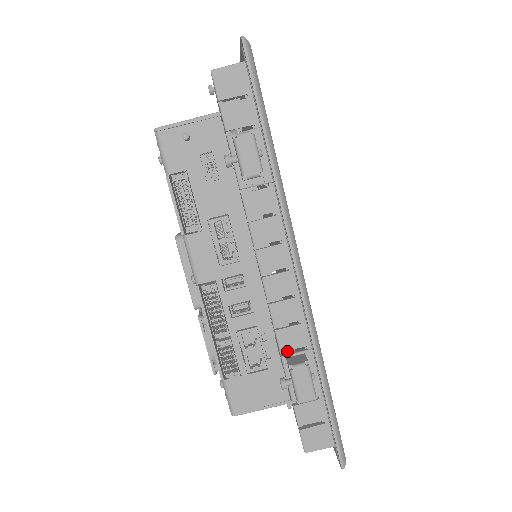
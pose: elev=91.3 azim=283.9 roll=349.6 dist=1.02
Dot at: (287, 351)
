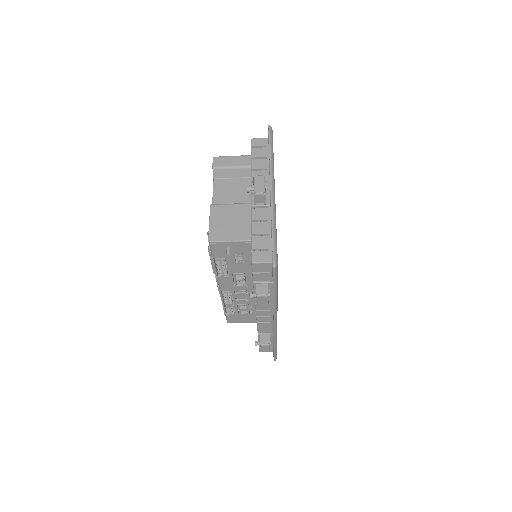
Dot at: occluded
